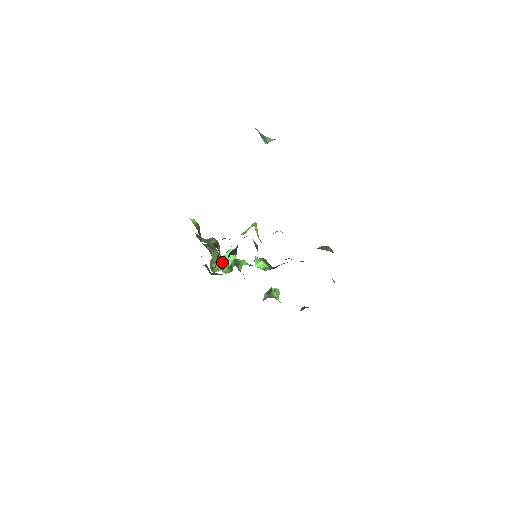
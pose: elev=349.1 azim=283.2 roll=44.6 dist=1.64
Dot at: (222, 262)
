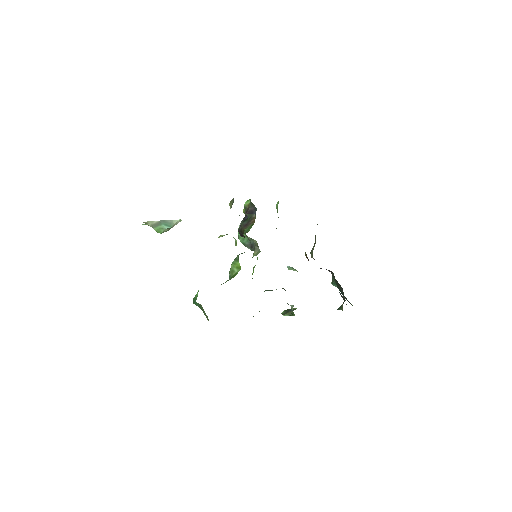
Dot at: occluded
